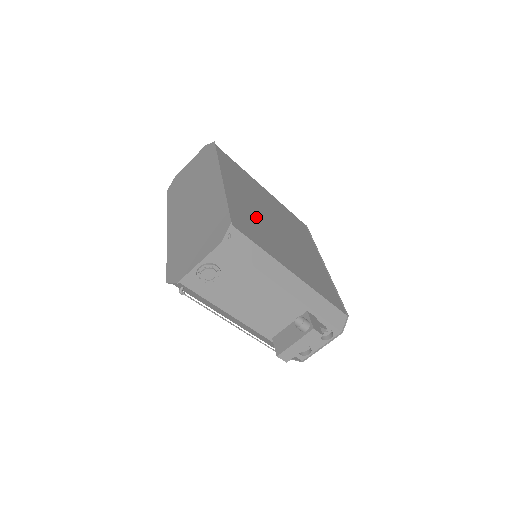
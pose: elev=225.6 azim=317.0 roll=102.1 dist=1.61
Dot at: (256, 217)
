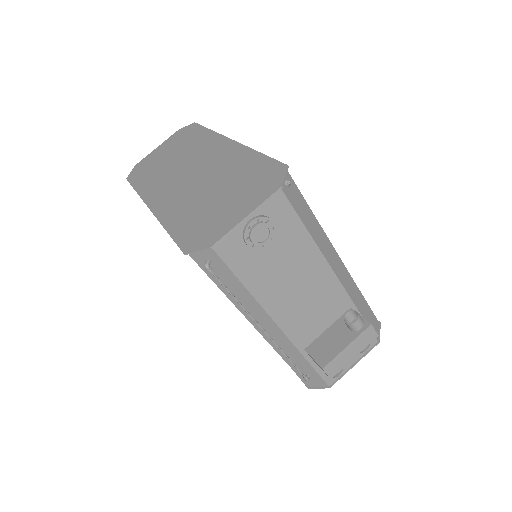
Dot at: occluded
